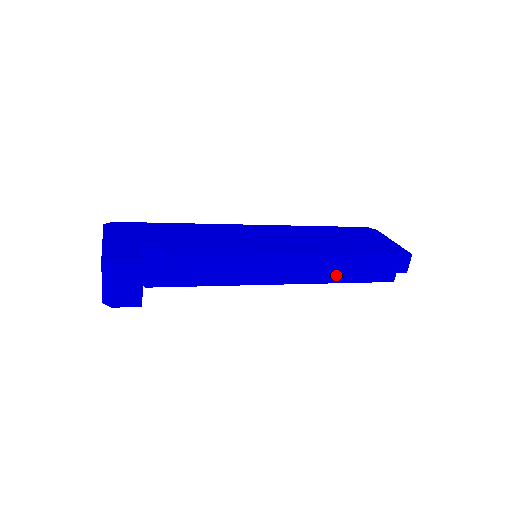
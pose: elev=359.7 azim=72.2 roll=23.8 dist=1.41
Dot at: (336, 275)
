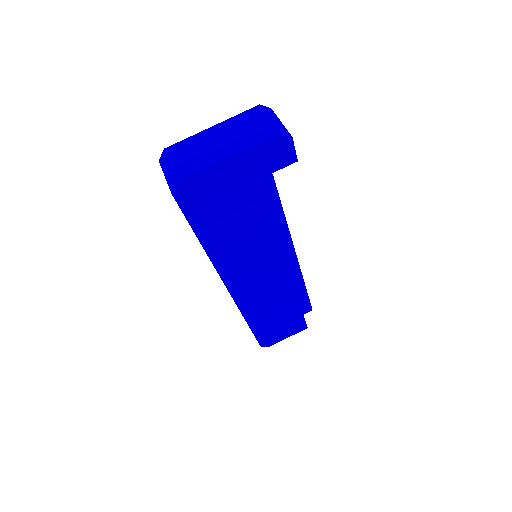
Dot at: occluded
